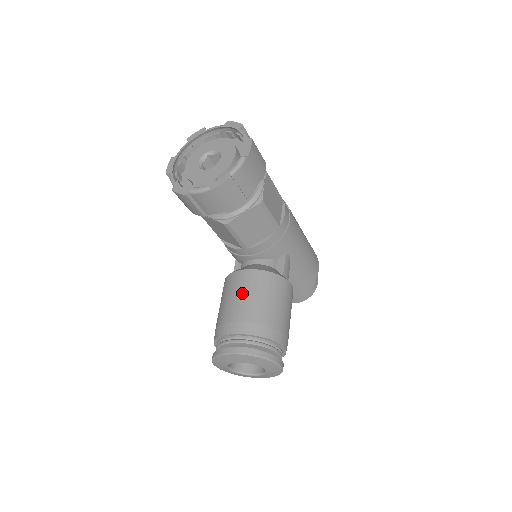
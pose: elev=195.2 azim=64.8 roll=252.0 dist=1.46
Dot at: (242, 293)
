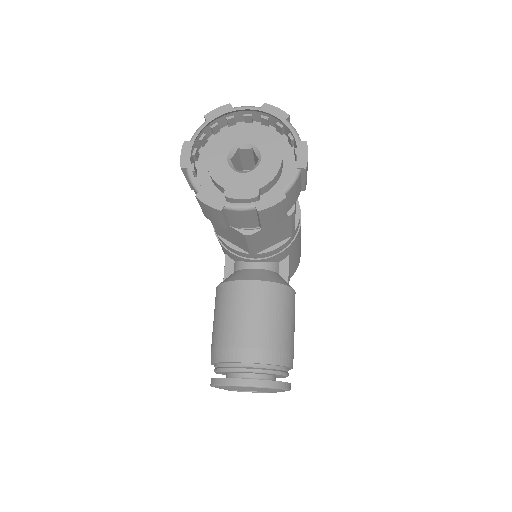
Dot at: (253, 311)
